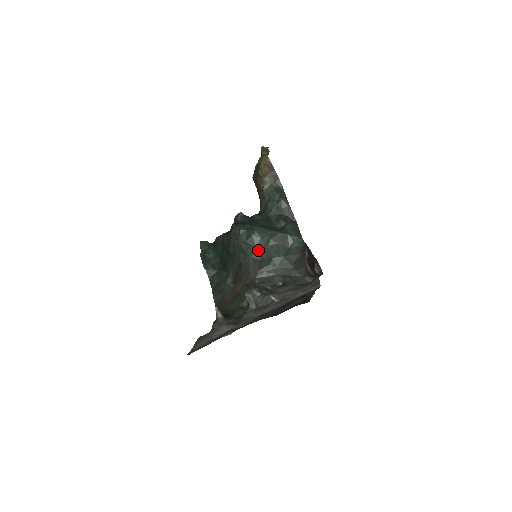
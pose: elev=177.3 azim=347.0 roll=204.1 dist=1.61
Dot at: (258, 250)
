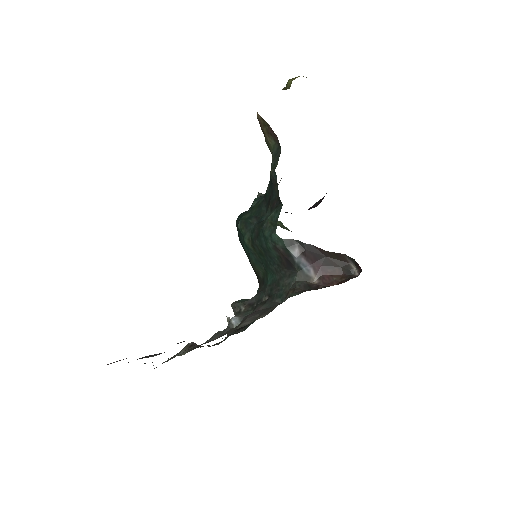
Dot at: (247, 251)
